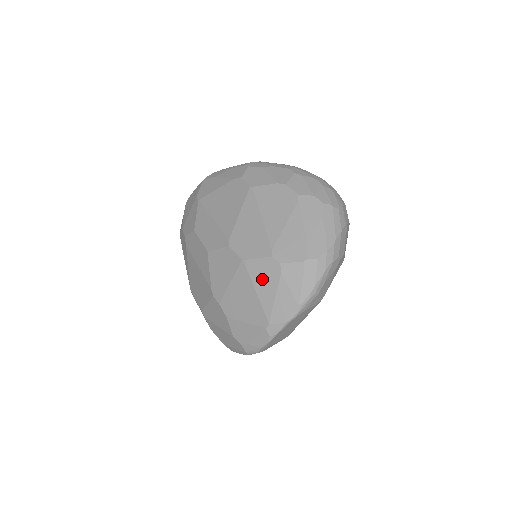
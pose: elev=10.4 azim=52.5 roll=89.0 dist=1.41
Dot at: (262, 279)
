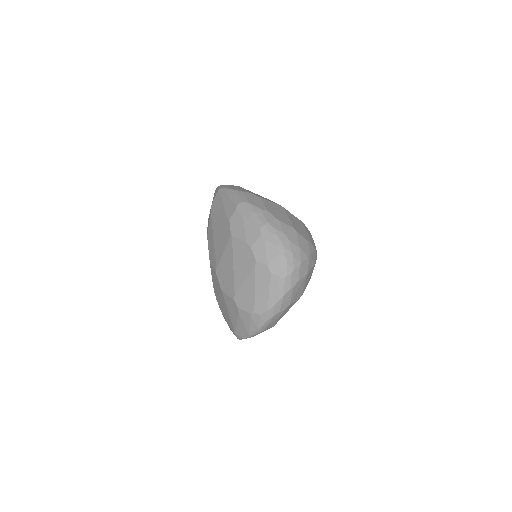
Dot at: (230, 308)
